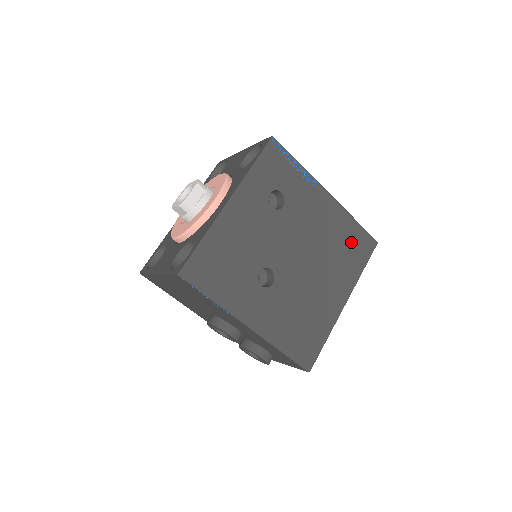
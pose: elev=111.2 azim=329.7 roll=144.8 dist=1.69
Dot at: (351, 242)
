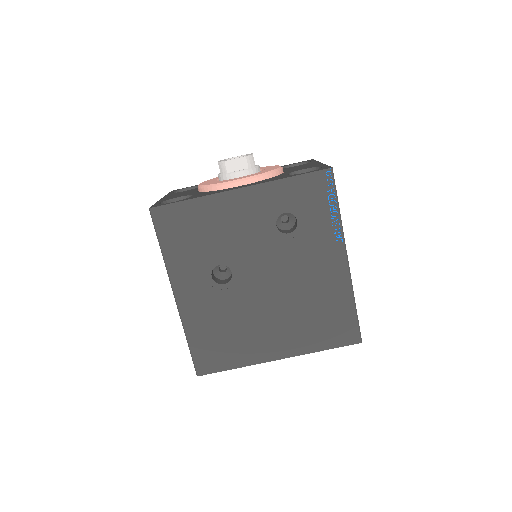
Dot at: (332, 318)
